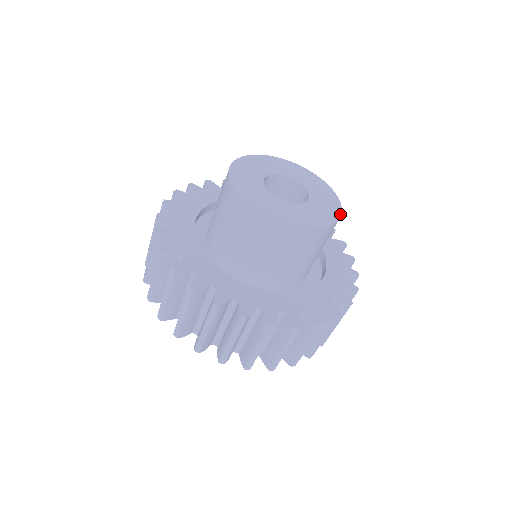
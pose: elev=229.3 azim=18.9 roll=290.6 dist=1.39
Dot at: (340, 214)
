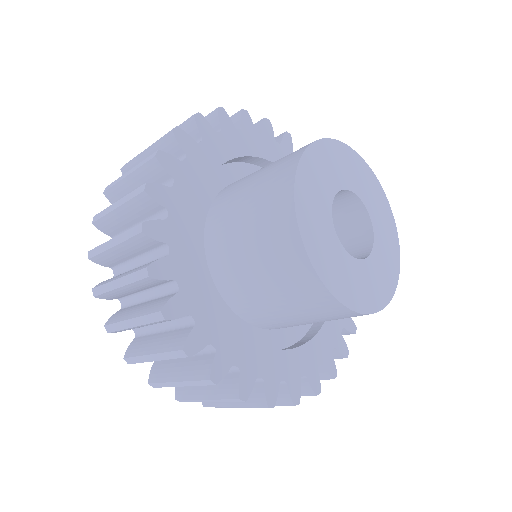
Dot at: occluded
